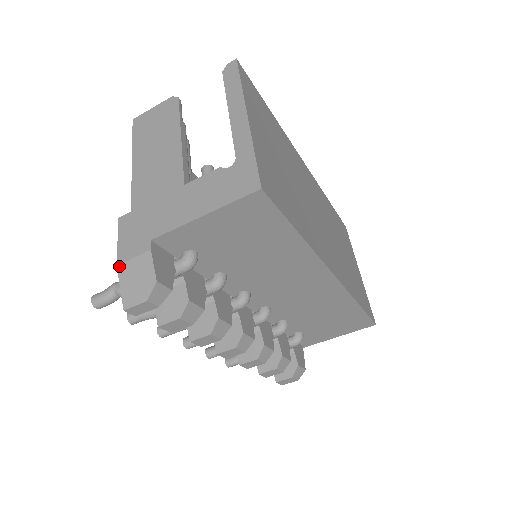
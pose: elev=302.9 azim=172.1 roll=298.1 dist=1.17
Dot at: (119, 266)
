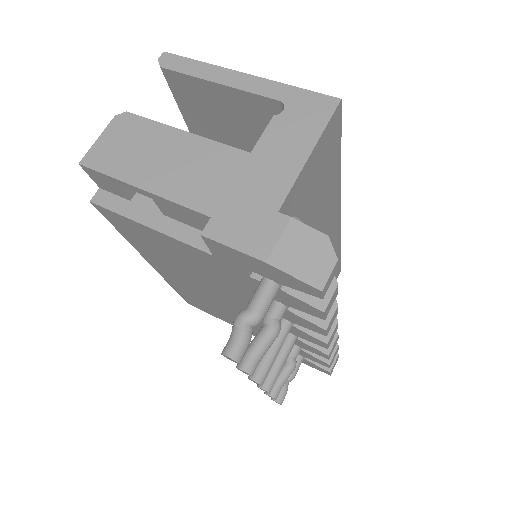
Dot at: (270, 260)
